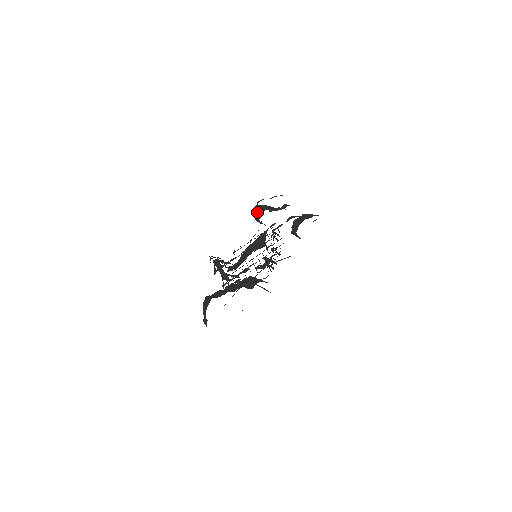
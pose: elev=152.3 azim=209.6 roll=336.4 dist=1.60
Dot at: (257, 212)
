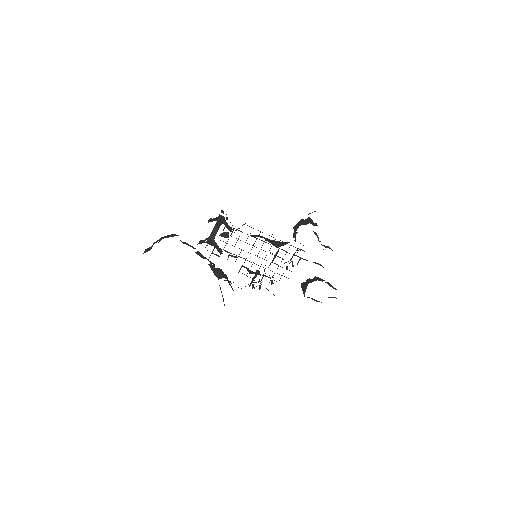
Dot at: (304, 221)
